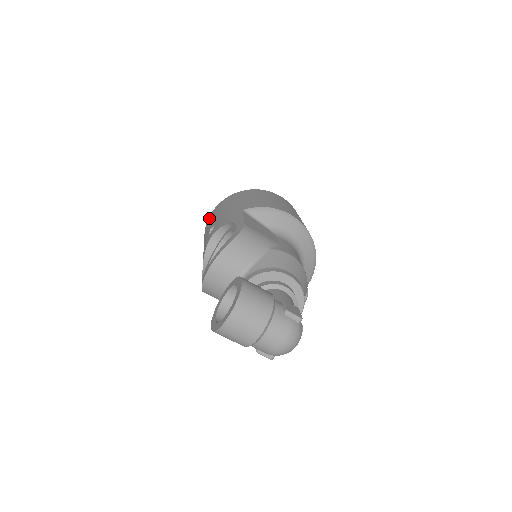
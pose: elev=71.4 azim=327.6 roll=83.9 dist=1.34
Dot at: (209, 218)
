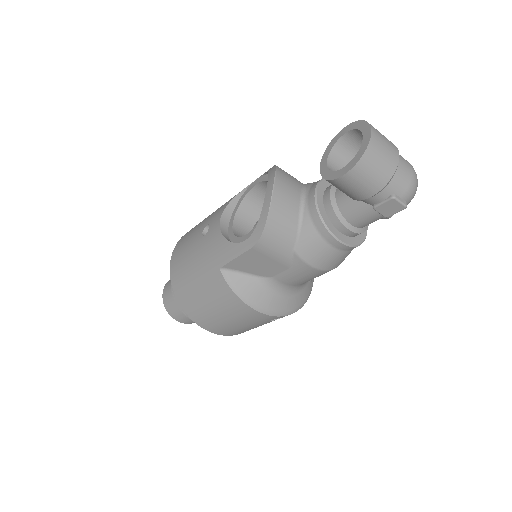
Dot at: (174, 255)
